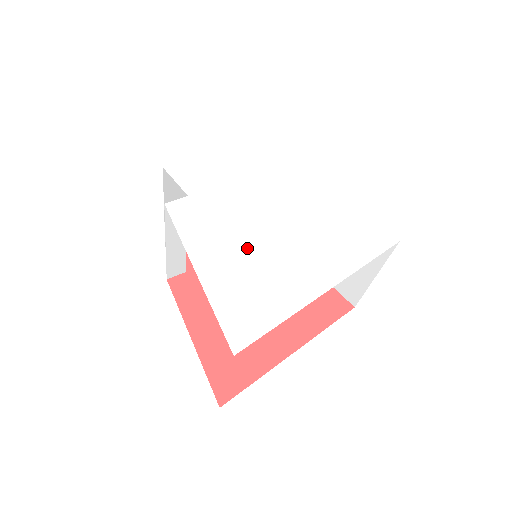
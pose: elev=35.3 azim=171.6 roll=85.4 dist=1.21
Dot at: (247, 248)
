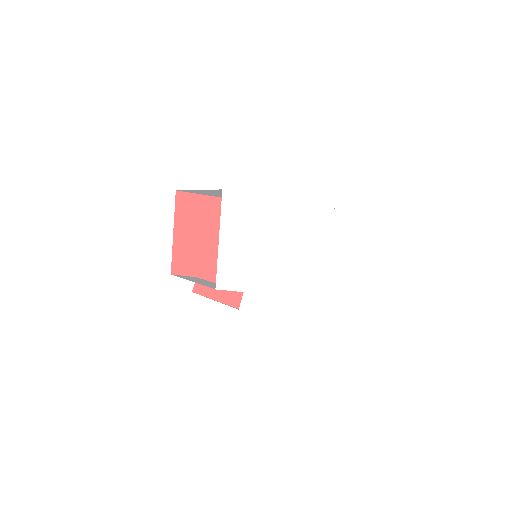
Dot at: (290, 290)
